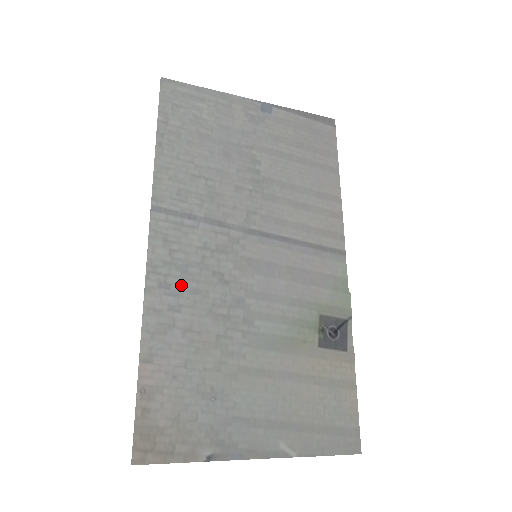
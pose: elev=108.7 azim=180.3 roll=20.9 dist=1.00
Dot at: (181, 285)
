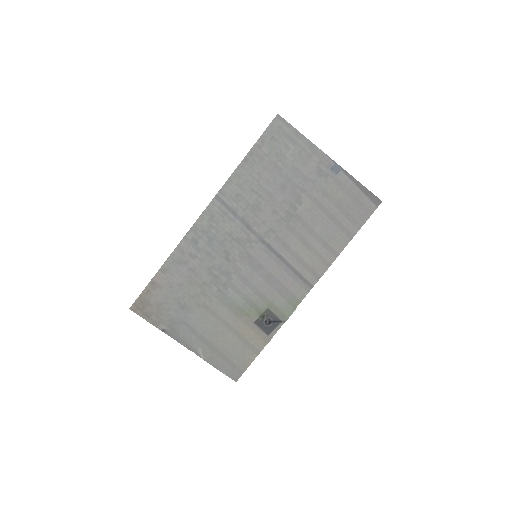
Dot at: (204, 246)
